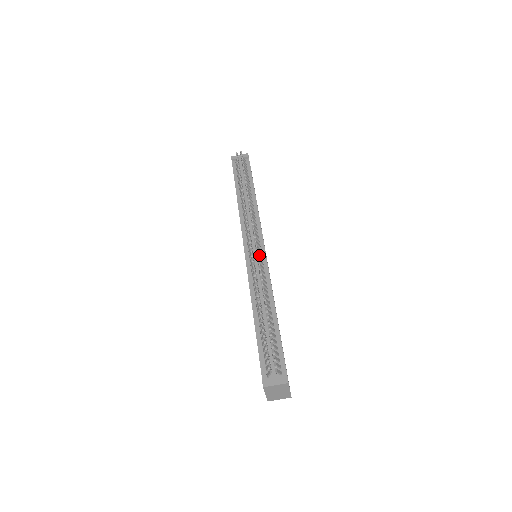
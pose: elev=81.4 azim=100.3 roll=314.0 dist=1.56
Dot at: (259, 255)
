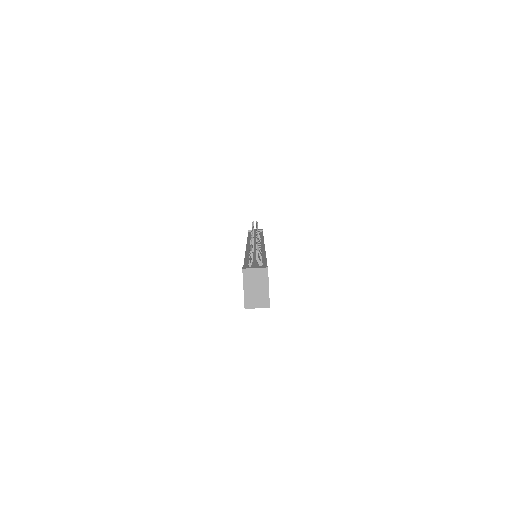
Dot at: occluded
